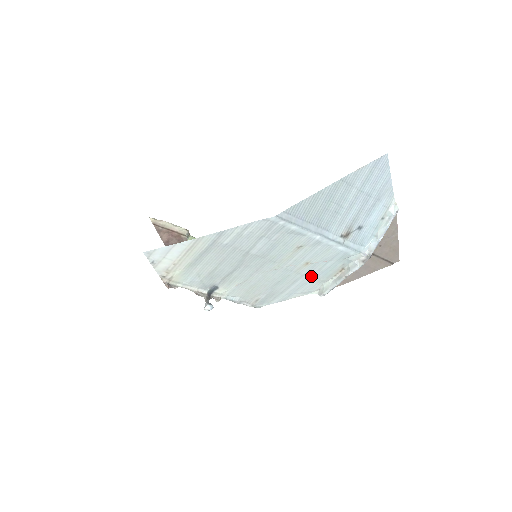
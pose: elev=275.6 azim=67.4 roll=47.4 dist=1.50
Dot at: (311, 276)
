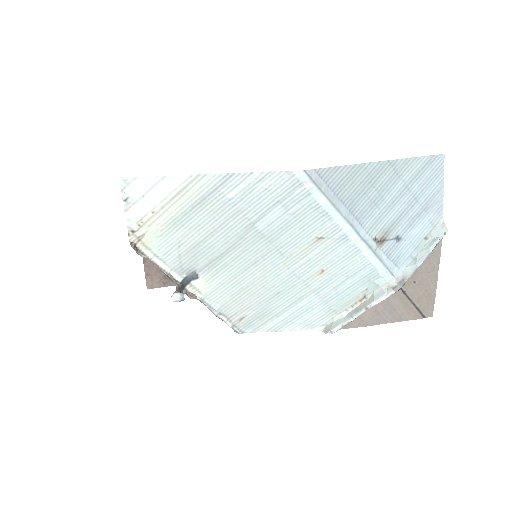
Dot at: (322, 297)
